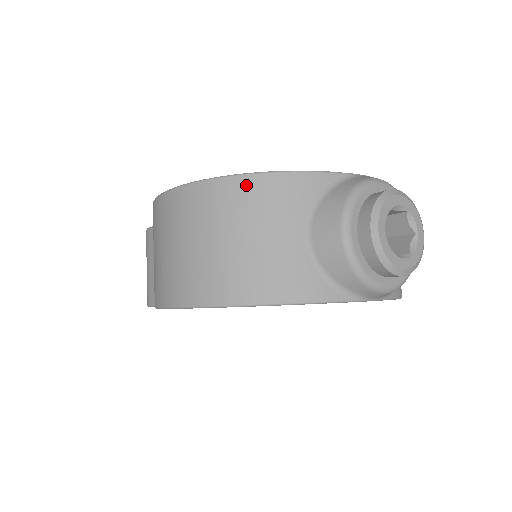
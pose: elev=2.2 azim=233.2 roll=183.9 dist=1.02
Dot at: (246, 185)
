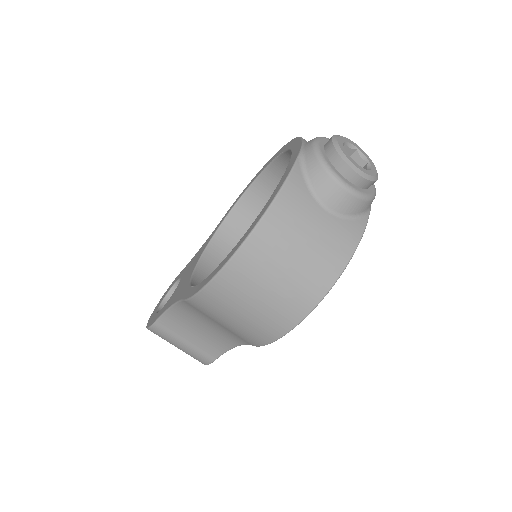
Dot at: (271, 220)
